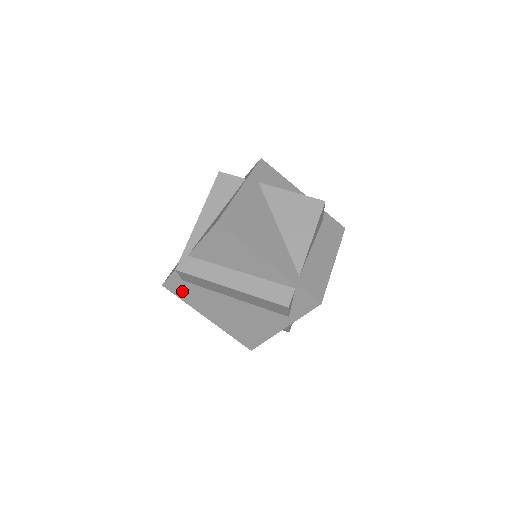
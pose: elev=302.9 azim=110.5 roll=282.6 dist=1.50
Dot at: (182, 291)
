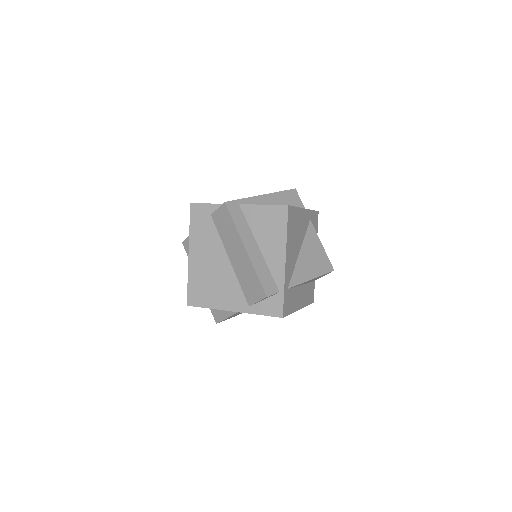
Dot at: (199, 220)
